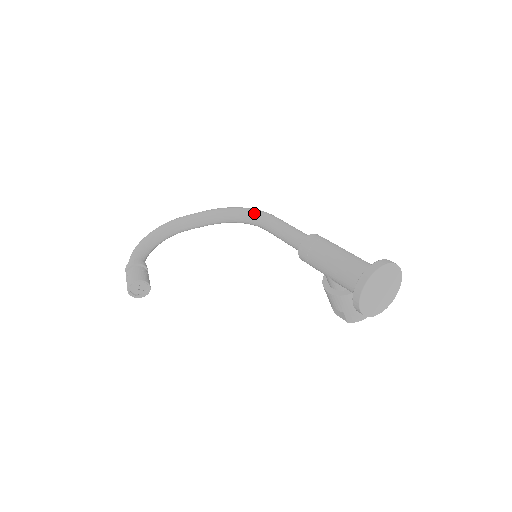
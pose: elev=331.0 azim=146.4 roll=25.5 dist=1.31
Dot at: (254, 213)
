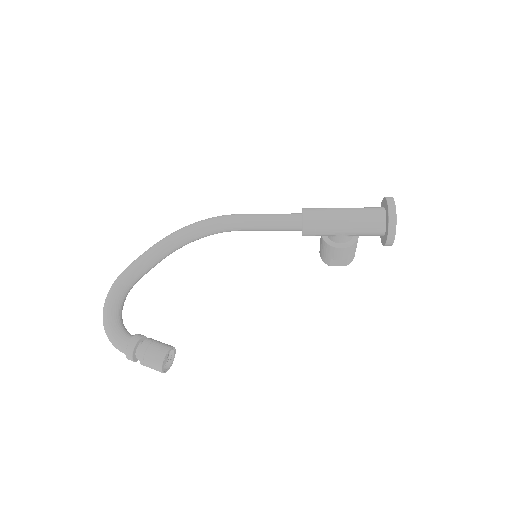
Dot at: (219, 221)
